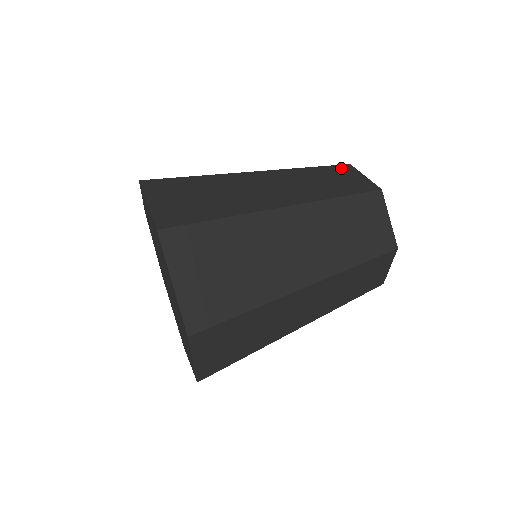
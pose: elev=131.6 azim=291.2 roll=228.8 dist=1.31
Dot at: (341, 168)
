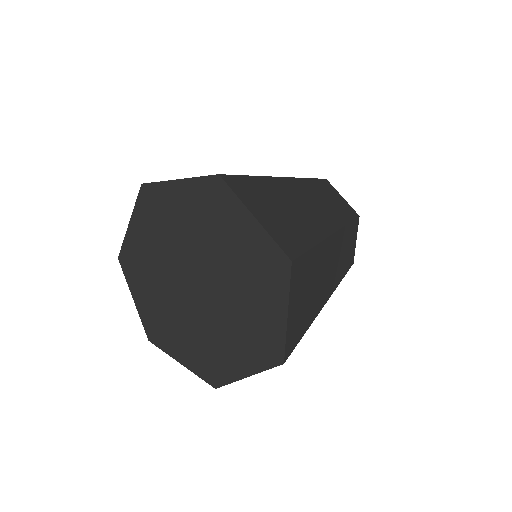
Dot at: occluded
